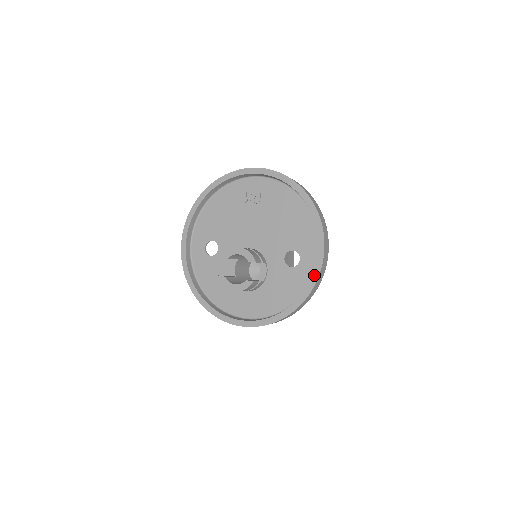
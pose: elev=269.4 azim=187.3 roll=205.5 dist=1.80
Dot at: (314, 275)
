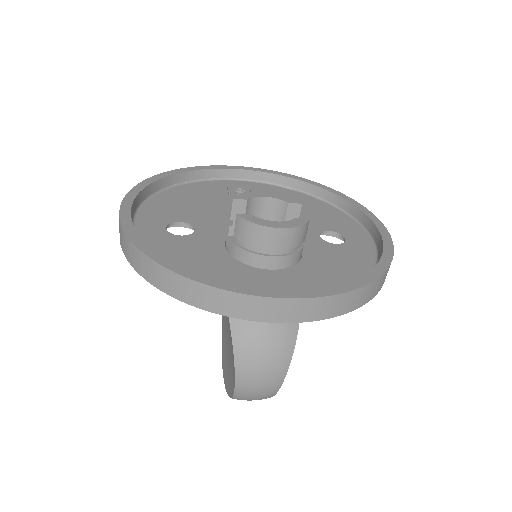
Dot at: (384, 238)
